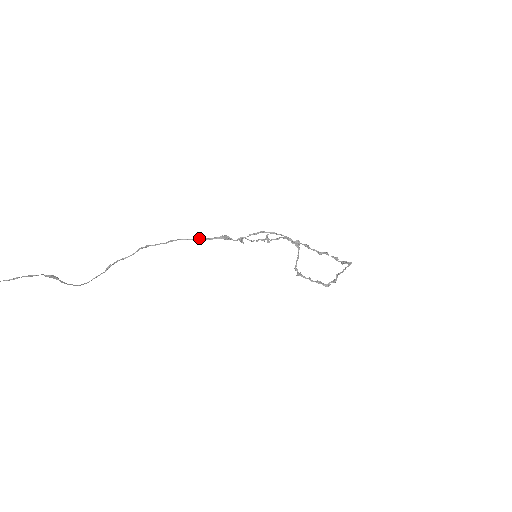
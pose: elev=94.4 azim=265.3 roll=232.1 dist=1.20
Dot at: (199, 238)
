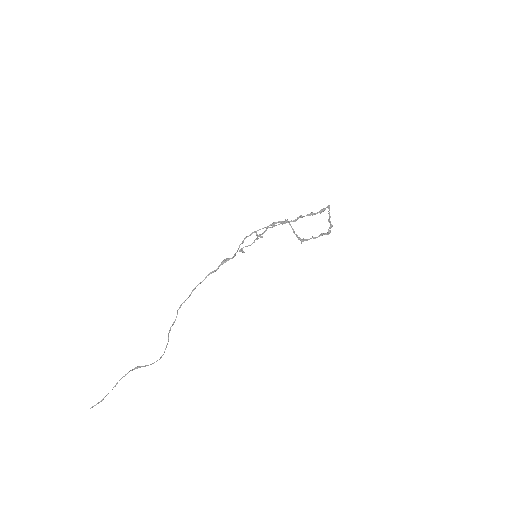
Dot at: (208, 275)
